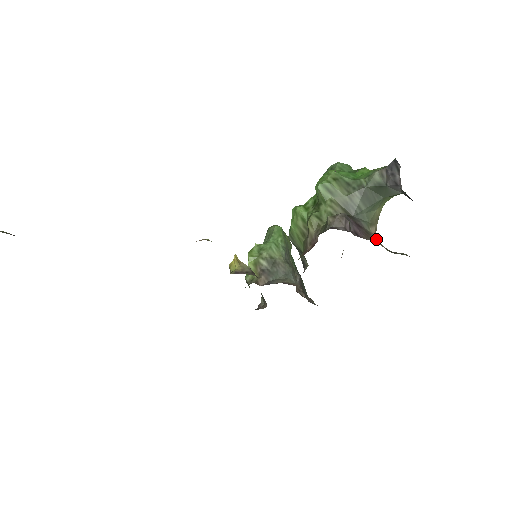
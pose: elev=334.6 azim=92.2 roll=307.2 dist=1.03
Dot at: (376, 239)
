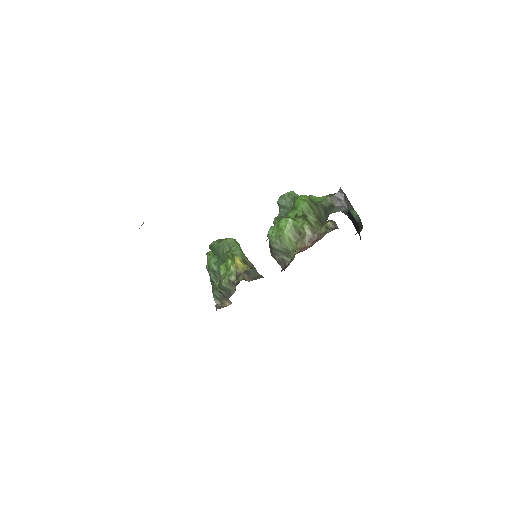
Dot at: occluded
